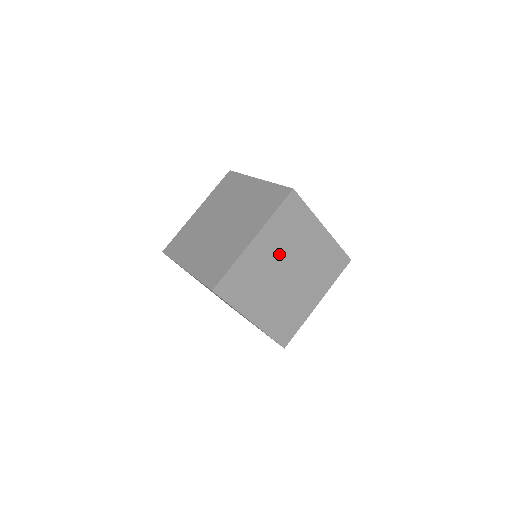
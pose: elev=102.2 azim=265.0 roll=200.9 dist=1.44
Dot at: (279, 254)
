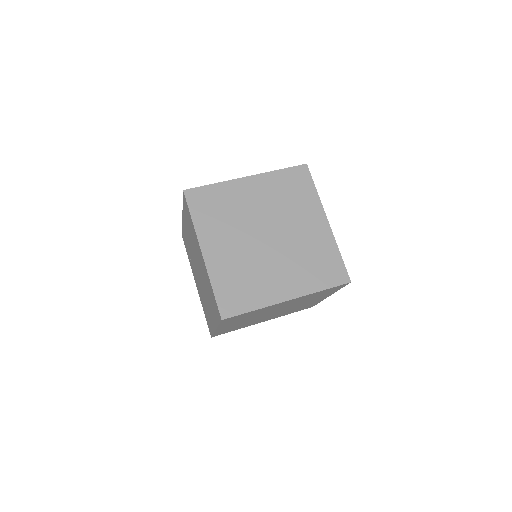
Dot at: (287, 305)
